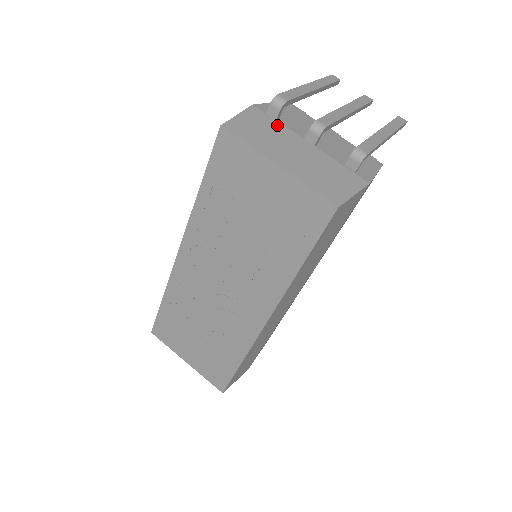
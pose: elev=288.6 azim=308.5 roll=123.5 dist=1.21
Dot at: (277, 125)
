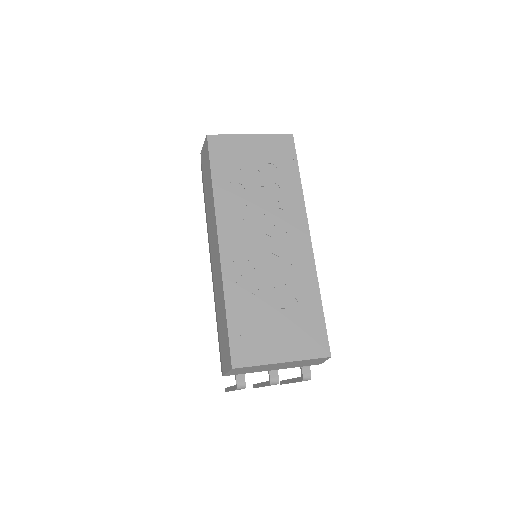
Dot at: occluded
